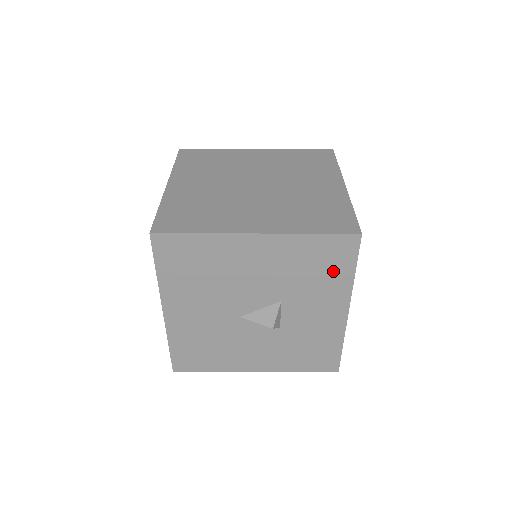
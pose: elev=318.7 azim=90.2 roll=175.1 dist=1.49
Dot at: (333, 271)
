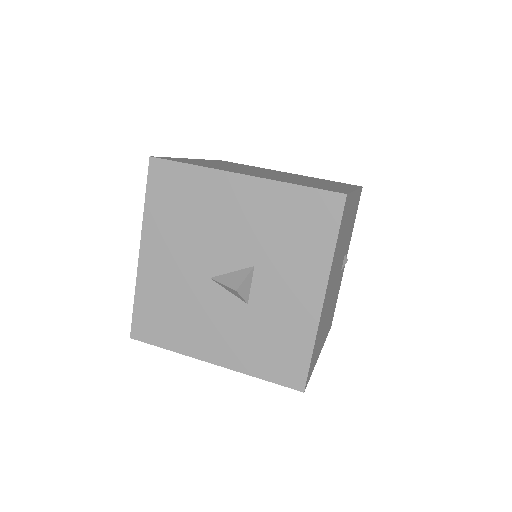
Dot at: (313, 237)
